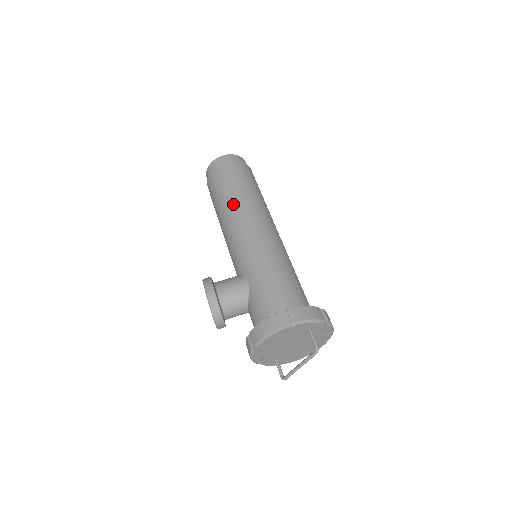
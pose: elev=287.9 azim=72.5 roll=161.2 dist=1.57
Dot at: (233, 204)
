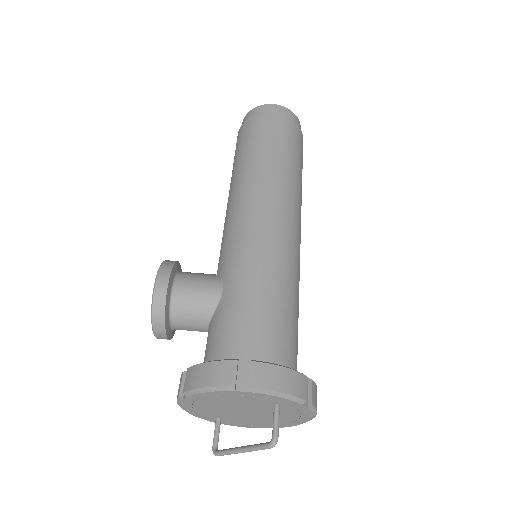
Dot at: (254, 172)
